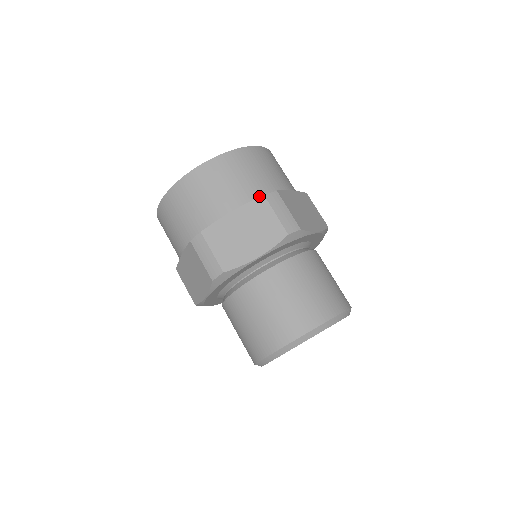
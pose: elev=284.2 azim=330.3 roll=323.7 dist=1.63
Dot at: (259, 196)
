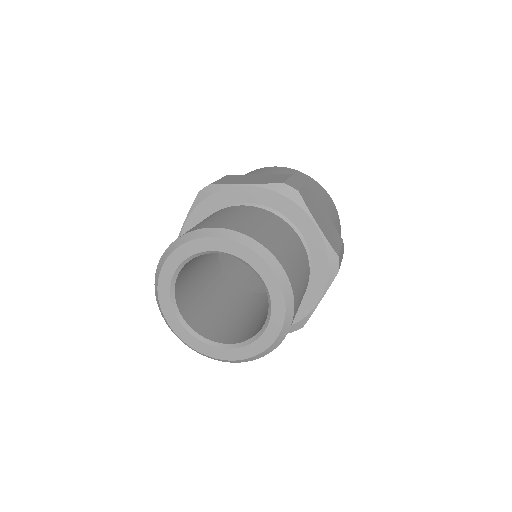
Dot at: occluded
